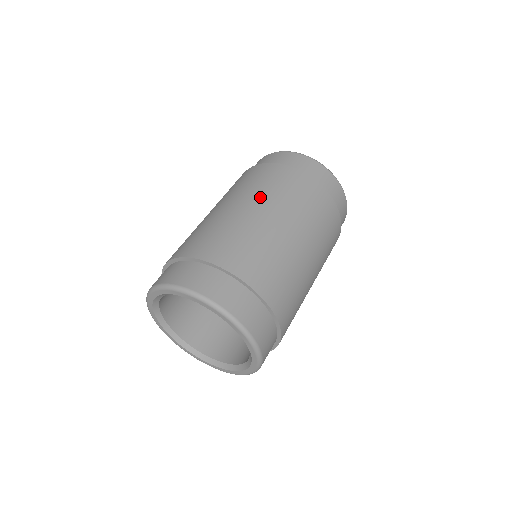
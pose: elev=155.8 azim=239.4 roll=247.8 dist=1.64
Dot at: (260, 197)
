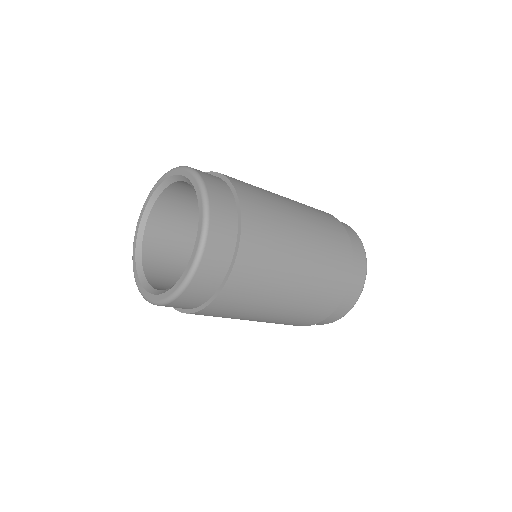
Dot at: (312, 221)
